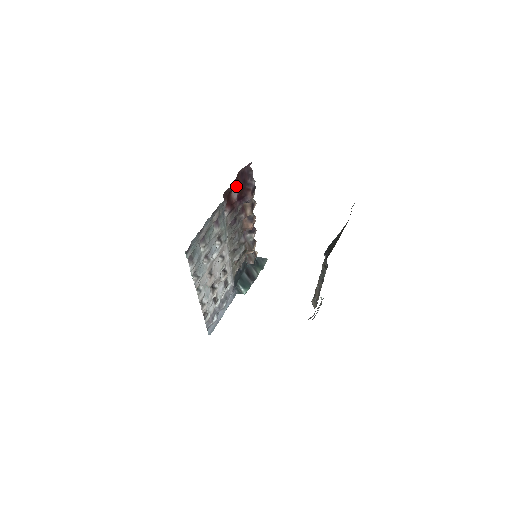
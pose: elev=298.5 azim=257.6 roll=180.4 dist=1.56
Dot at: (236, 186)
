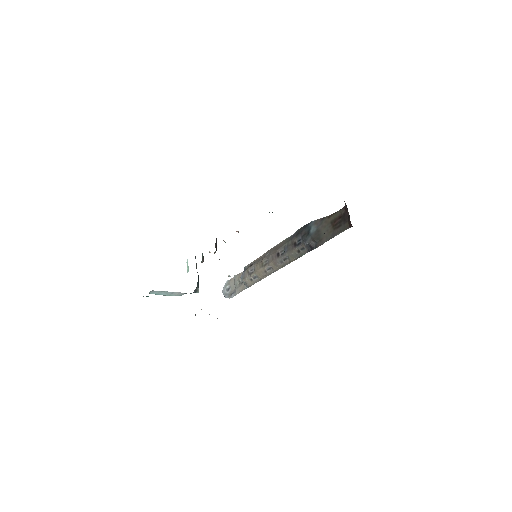
Dot at: occluded
